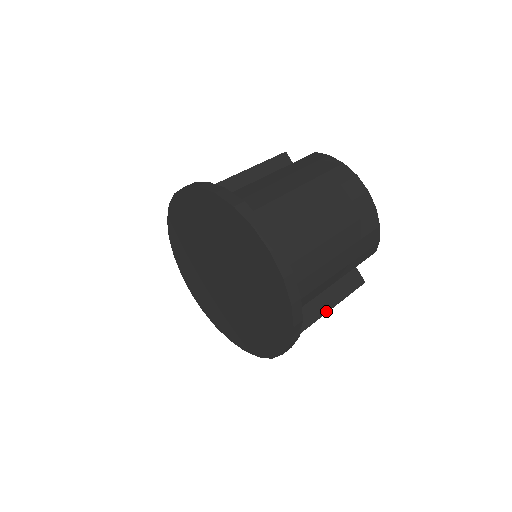
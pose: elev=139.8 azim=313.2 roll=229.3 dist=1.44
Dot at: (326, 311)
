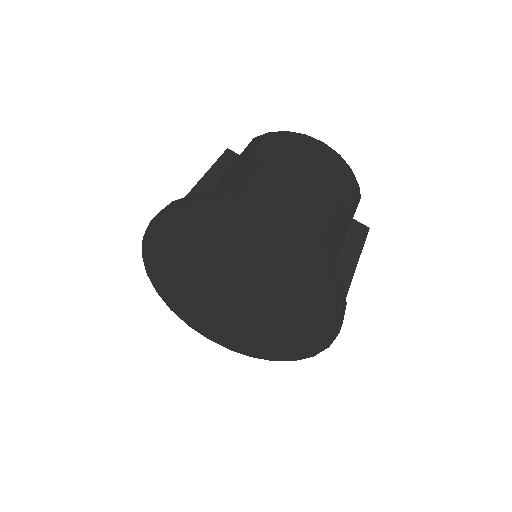
Dot at: (353, 269)
